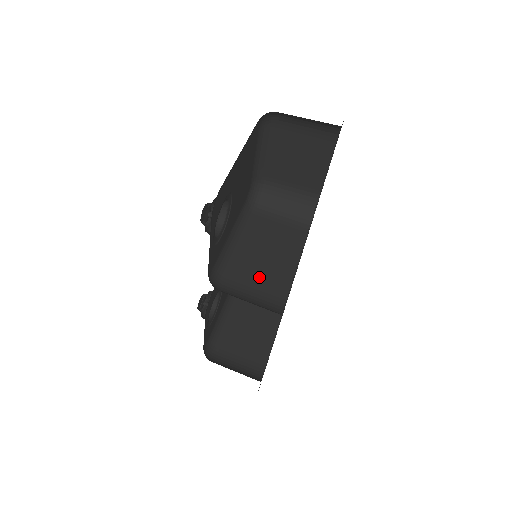
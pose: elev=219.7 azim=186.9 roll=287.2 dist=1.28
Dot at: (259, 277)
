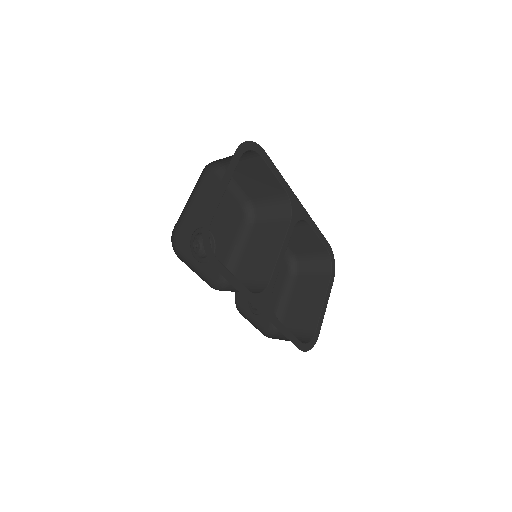
Dot at: (253, 271)
